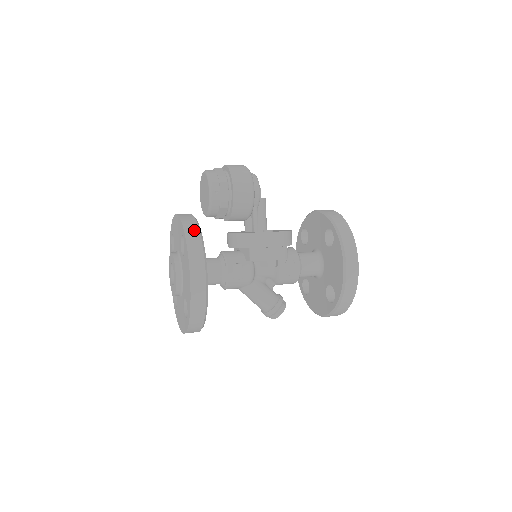
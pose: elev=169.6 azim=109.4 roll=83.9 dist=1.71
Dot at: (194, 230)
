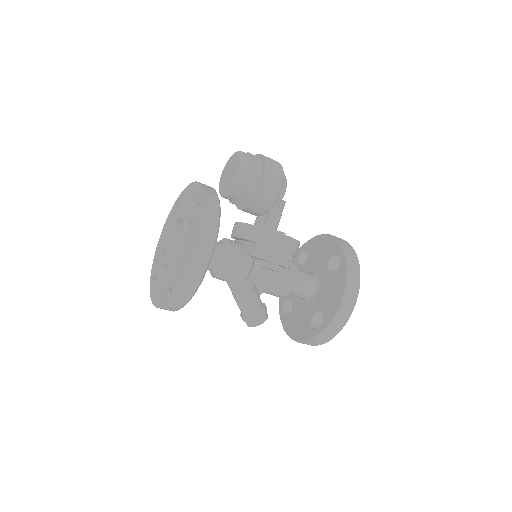
Dot at: (214, 201)
